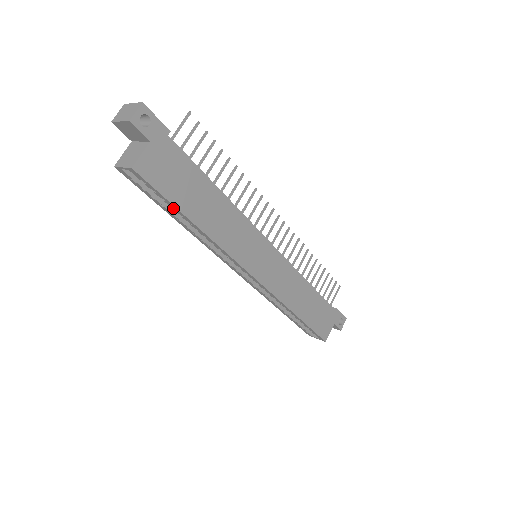
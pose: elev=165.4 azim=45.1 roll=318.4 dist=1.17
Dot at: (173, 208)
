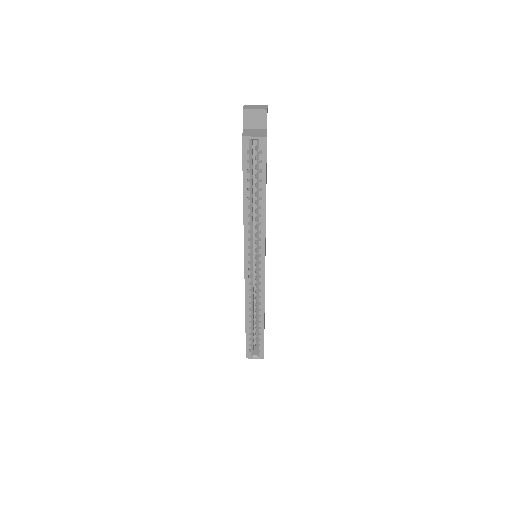
Dot at: (260, 182)
